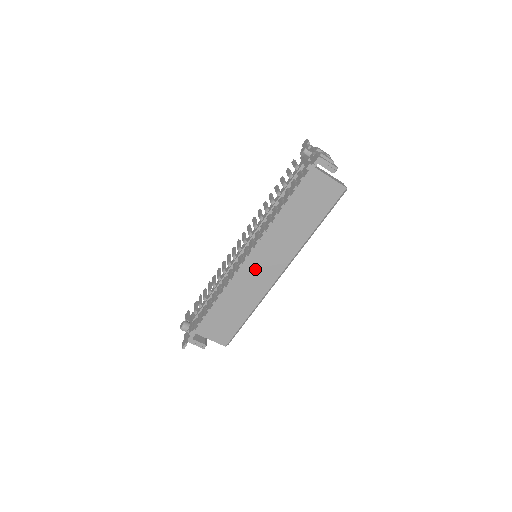
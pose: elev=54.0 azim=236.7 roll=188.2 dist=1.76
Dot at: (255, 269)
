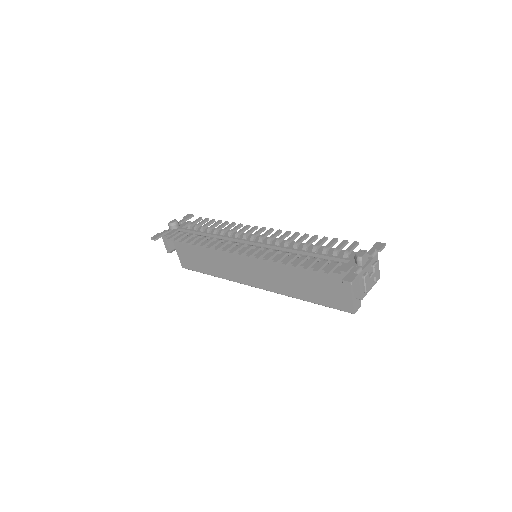
Dot at: (243, 263)
